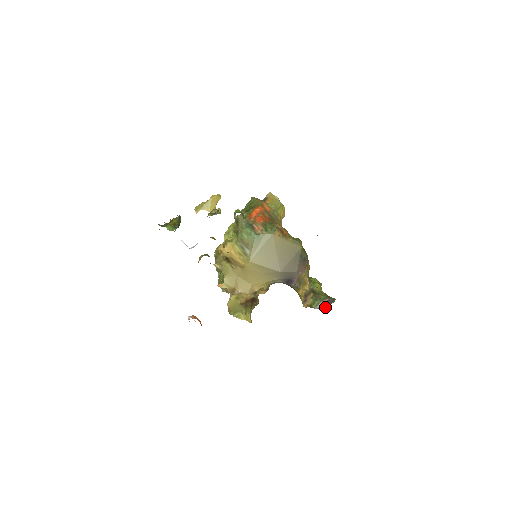
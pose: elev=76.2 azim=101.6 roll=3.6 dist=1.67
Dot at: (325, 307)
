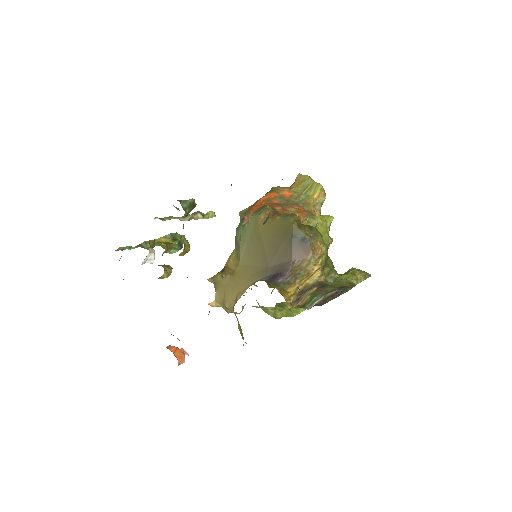
Dot at: (322, 303)
